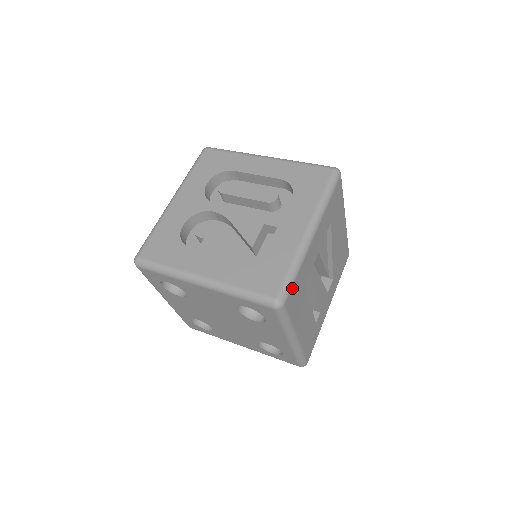
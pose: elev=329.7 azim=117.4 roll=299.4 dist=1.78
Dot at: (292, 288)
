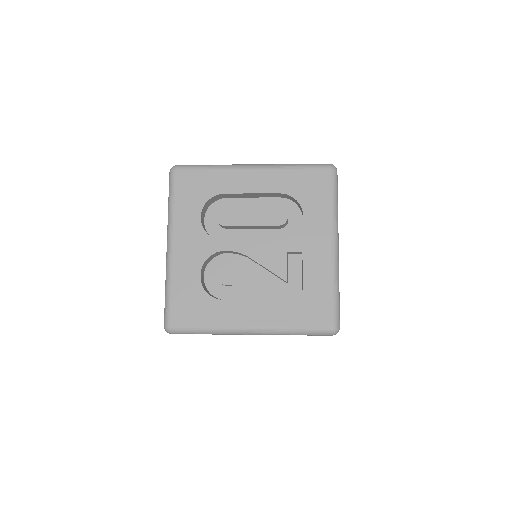
Dot at: (339, 309)
